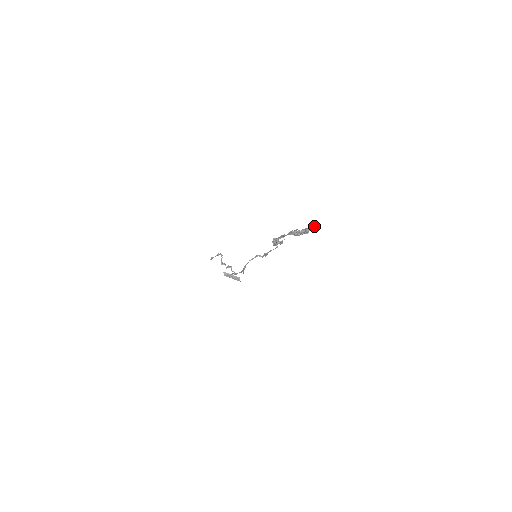
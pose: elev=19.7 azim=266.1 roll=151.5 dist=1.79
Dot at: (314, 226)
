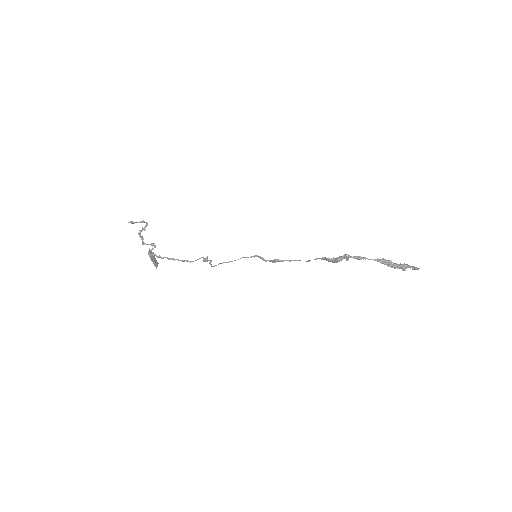
Dot at: occluded
